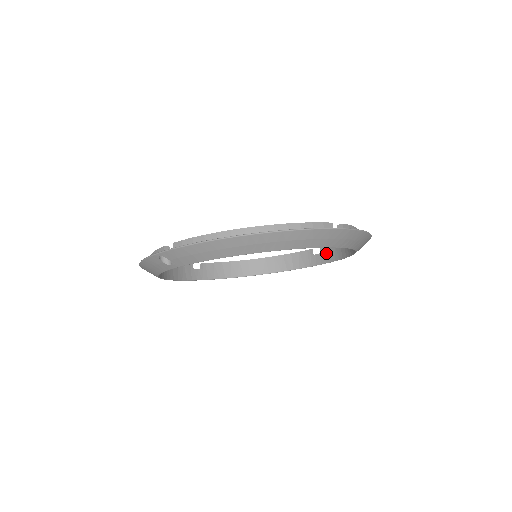
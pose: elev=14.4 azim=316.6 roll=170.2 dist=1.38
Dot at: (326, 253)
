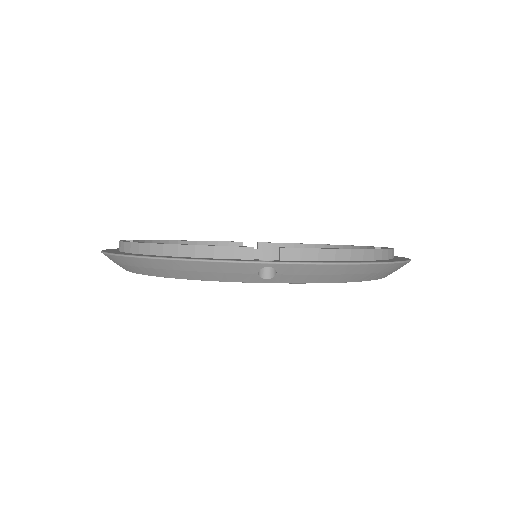
Dot at: (267, 251)
